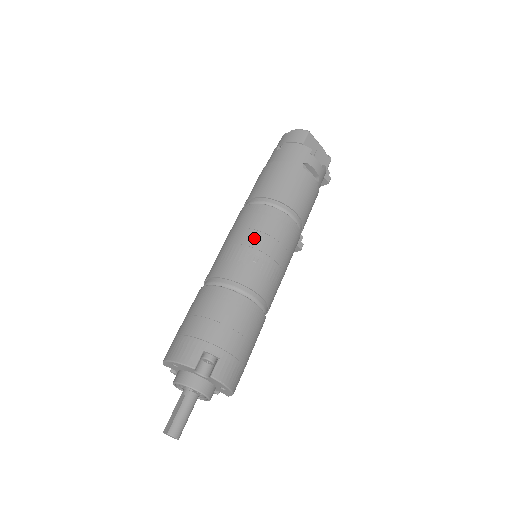
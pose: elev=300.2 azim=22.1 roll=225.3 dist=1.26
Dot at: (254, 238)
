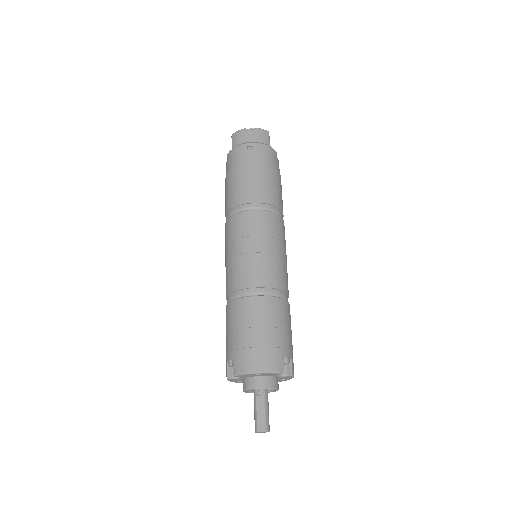
Dot at: (276, 246)
